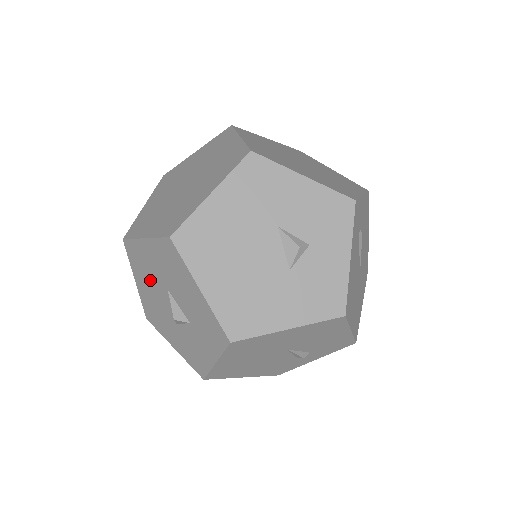
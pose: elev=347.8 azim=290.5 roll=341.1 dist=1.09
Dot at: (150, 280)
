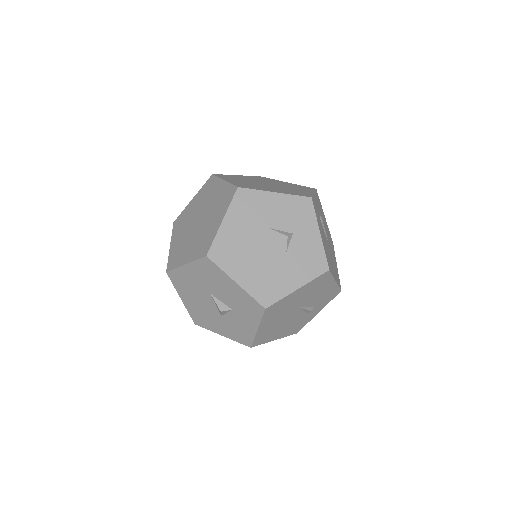
Dot at: (194, 293)
